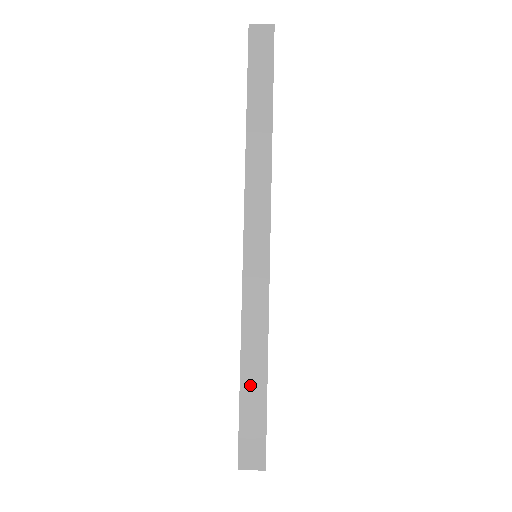
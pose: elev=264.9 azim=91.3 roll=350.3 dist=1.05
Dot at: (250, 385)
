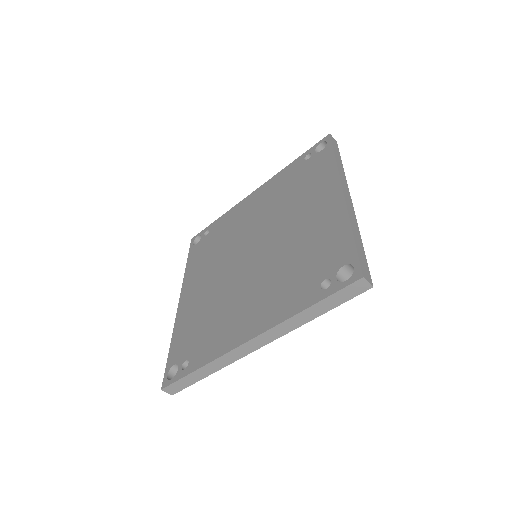
Dot at: (194, 376)
